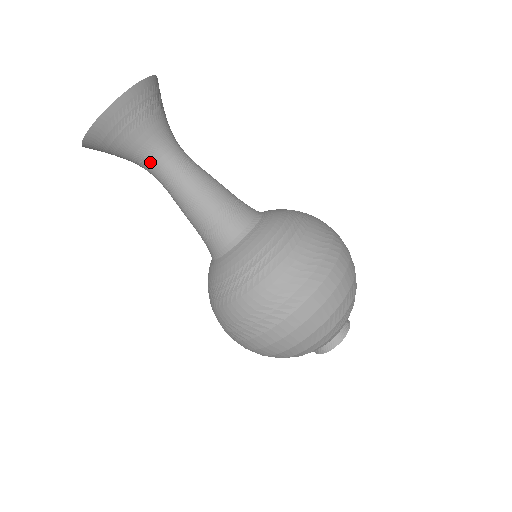
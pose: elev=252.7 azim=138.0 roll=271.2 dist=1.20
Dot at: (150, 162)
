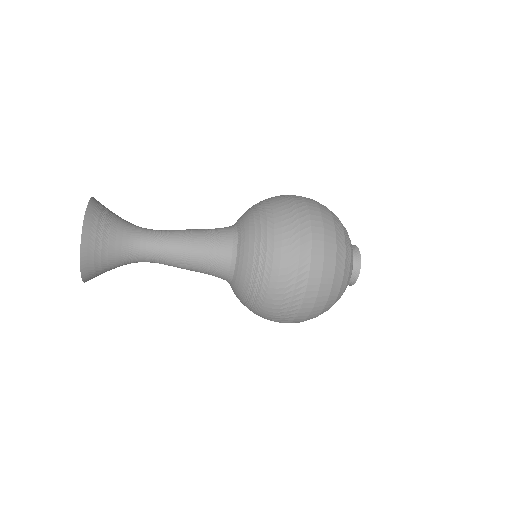
Dot at: occluded
